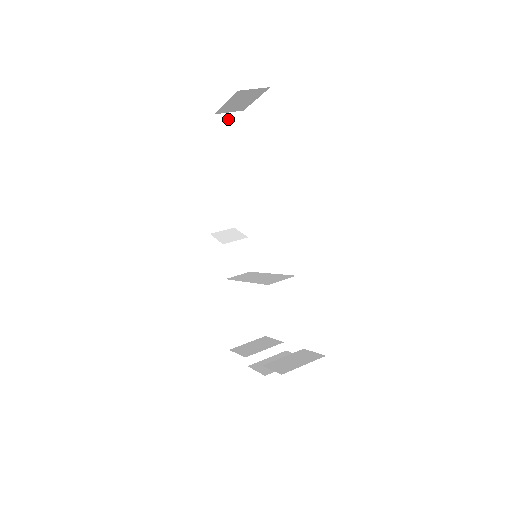
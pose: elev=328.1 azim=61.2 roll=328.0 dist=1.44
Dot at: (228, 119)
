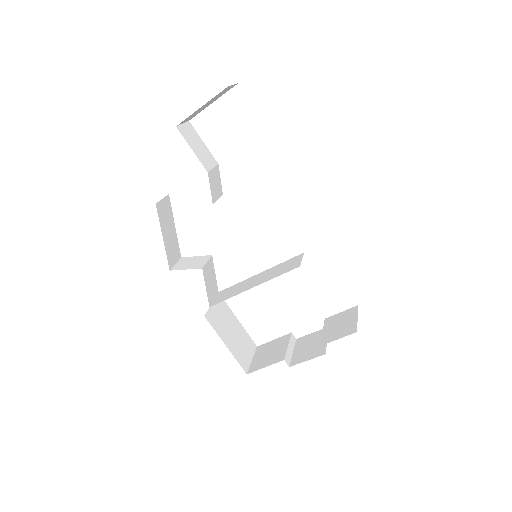
Dot at: (185, 130)
